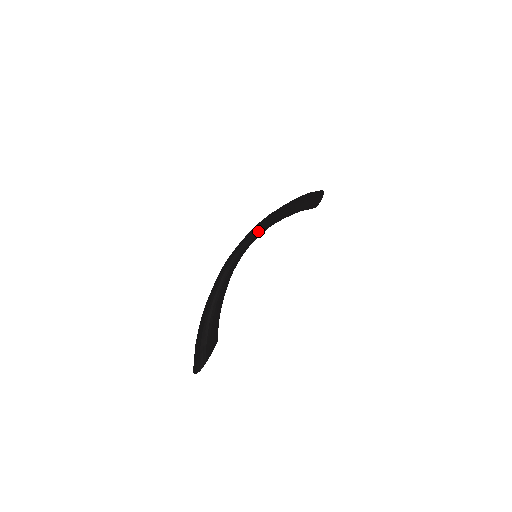
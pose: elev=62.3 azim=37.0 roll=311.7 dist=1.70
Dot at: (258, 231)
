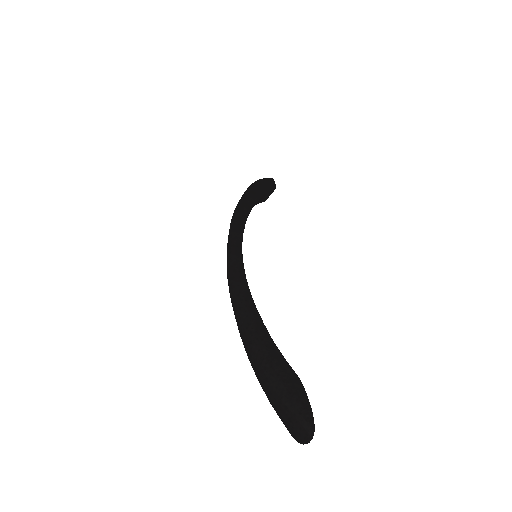
Dot at: (239, 223)
